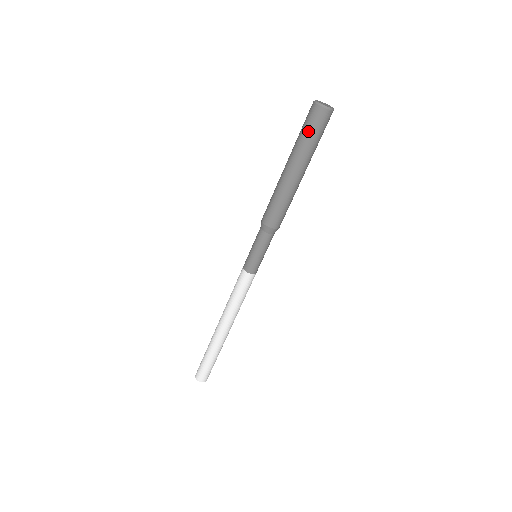
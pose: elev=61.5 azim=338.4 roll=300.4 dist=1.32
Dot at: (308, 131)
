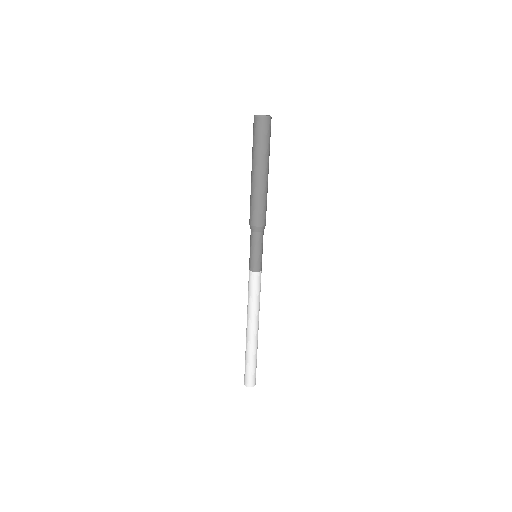
Dot at: (261, 139)
